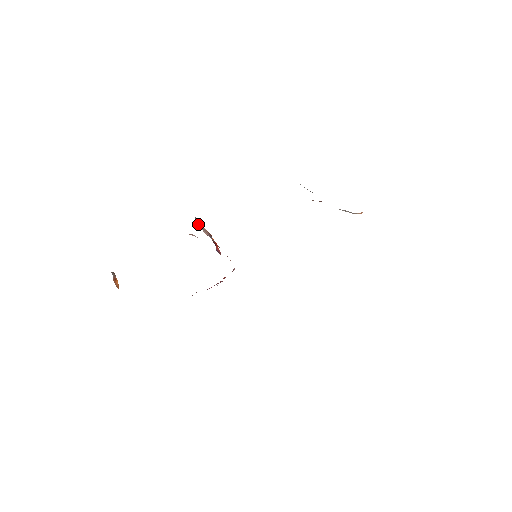
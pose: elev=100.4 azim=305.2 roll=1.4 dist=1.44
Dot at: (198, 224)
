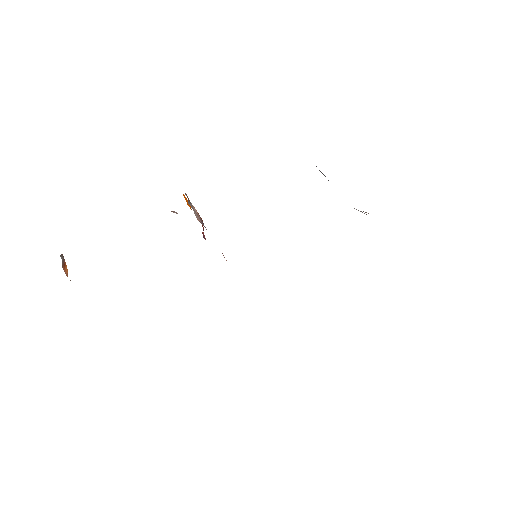
Dot at: (190, 205)
